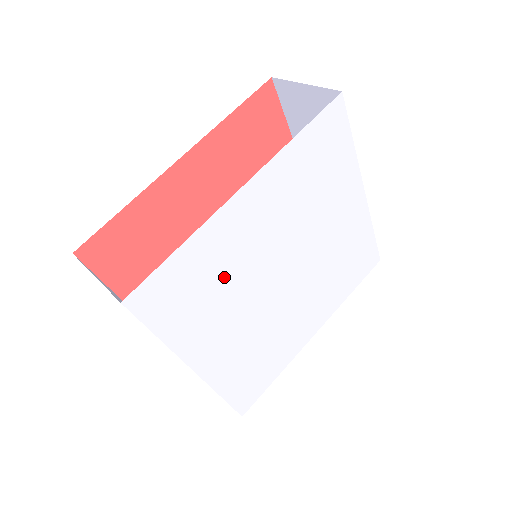
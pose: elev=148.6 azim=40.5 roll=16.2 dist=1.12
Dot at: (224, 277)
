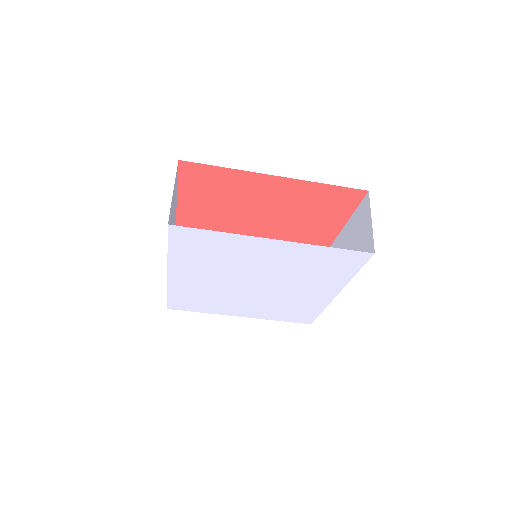
Dot at: (208, 295)
